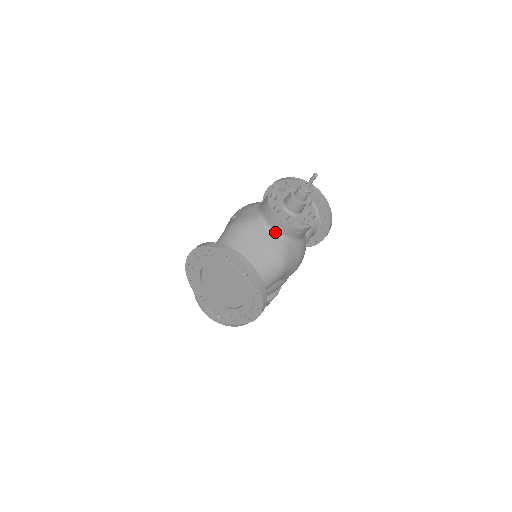
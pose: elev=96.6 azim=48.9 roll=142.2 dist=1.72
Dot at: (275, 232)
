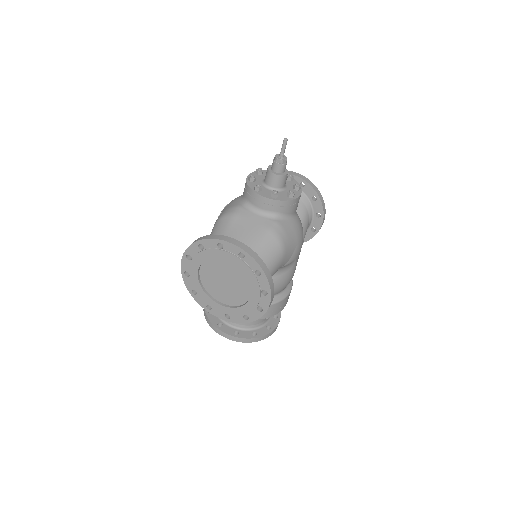
Dot at: (263, 212)
